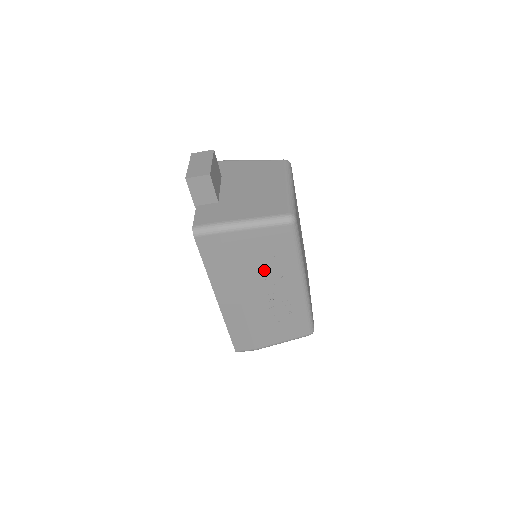
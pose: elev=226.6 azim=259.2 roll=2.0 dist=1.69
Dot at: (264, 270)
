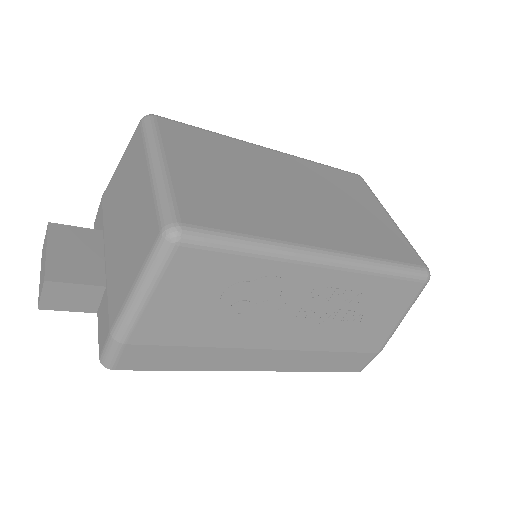
Dot at: (246, 307)
